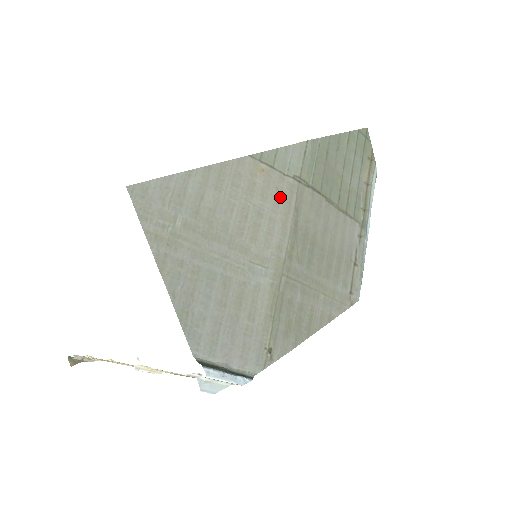
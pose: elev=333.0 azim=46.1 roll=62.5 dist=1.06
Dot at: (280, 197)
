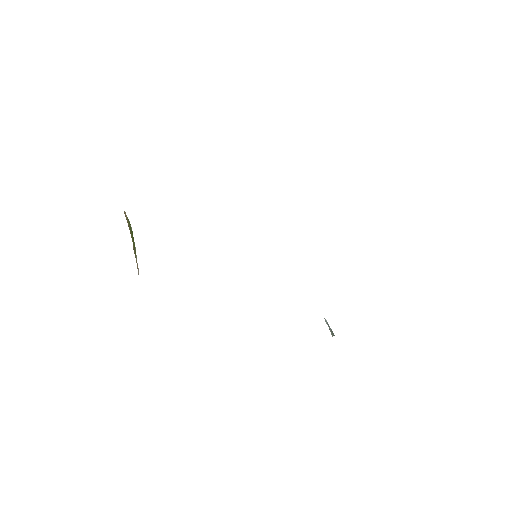
Dot at: occluded
